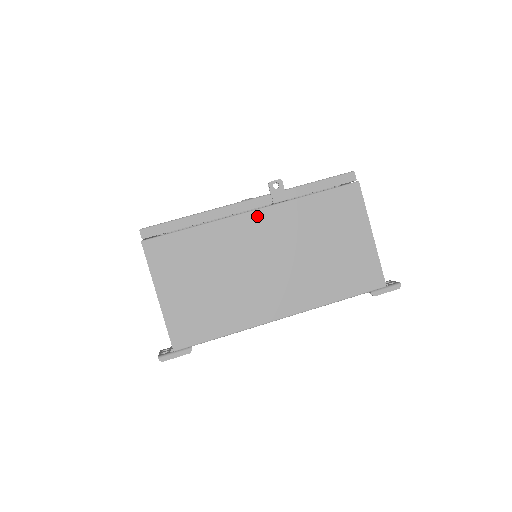
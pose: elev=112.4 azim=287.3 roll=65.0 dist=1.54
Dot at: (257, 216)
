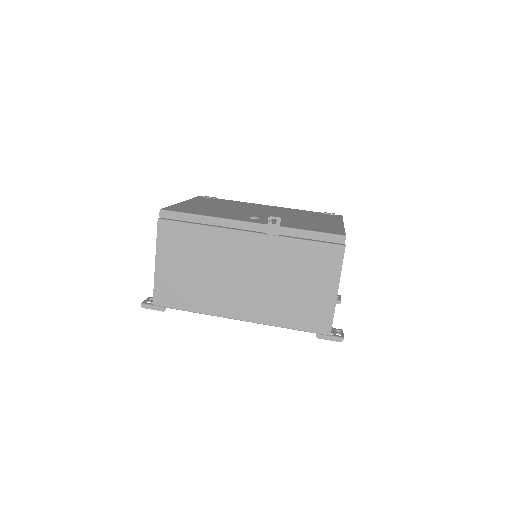
Dot at: (250, 237)
